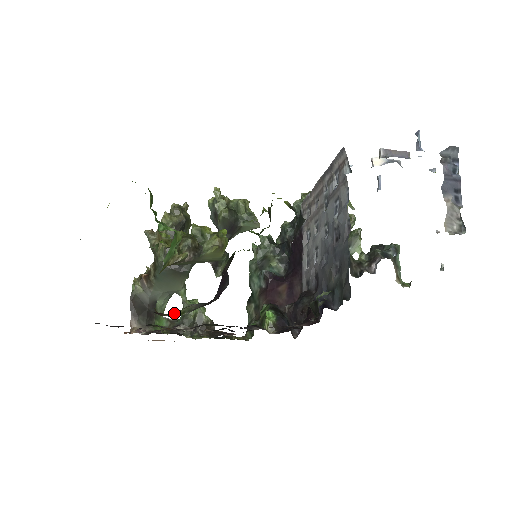
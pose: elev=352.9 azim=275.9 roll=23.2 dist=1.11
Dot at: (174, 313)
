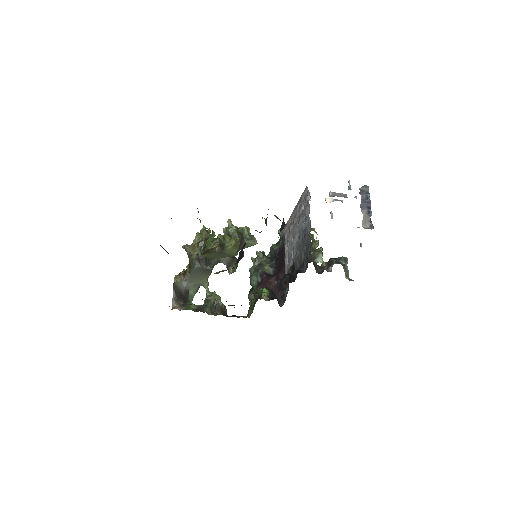
Dot at: occluded
